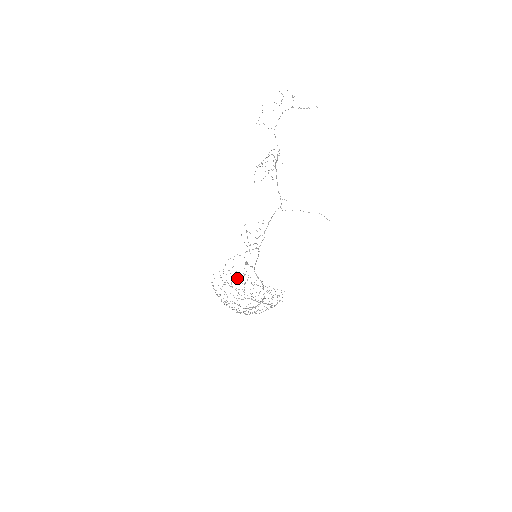
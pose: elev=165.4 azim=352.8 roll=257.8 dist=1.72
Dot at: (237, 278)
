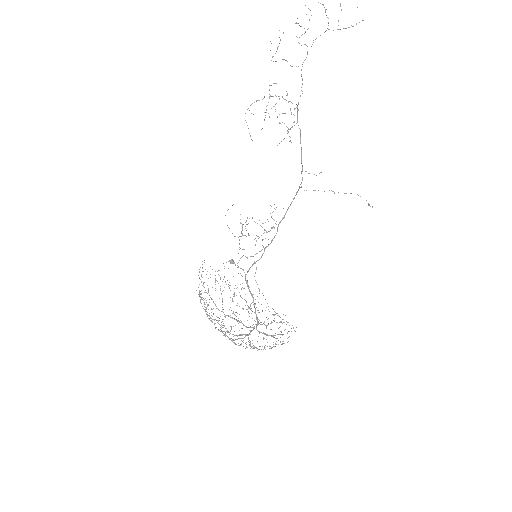
Dot at: occluded
